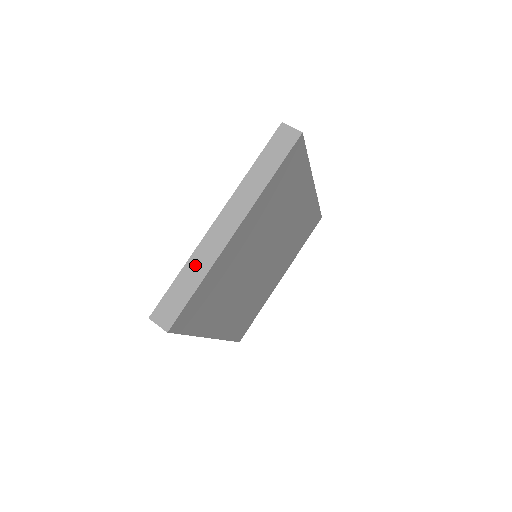
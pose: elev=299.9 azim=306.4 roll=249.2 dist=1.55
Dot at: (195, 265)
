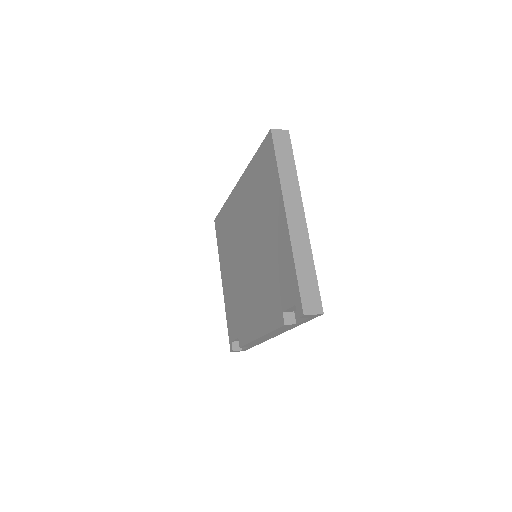
Dot at: (301, 256)
